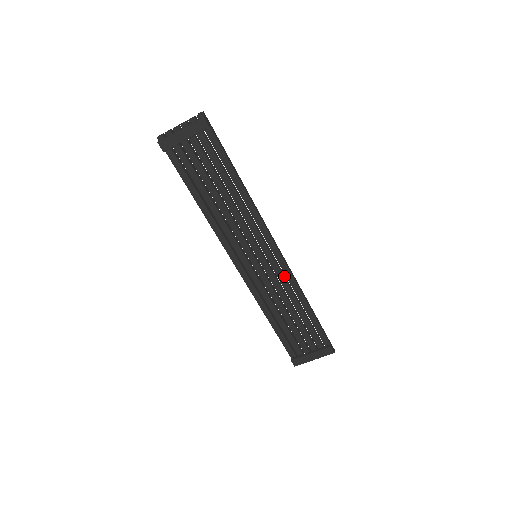
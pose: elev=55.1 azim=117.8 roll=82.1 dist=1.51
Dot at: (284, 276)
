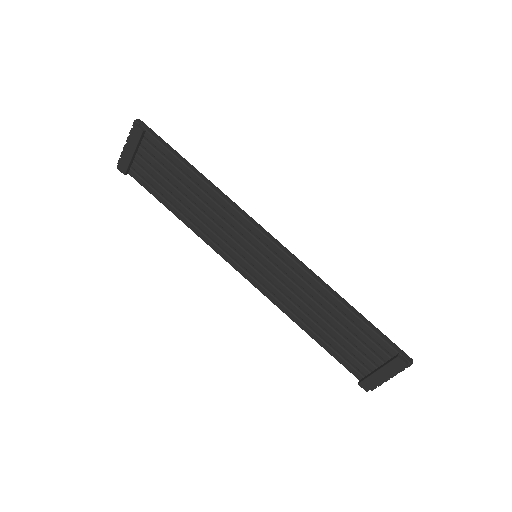
Dot at: (296, 272)
